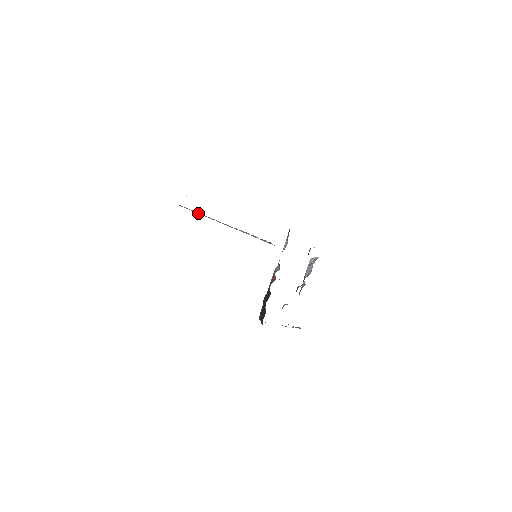
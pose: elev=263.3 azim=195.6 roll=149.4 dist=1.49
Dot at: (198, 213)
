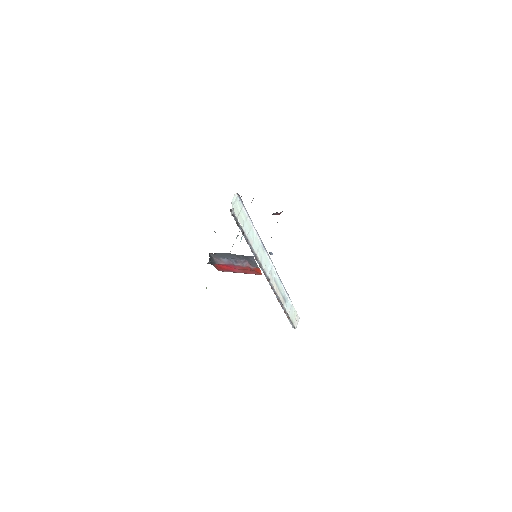
Dot at: (278, 300)
